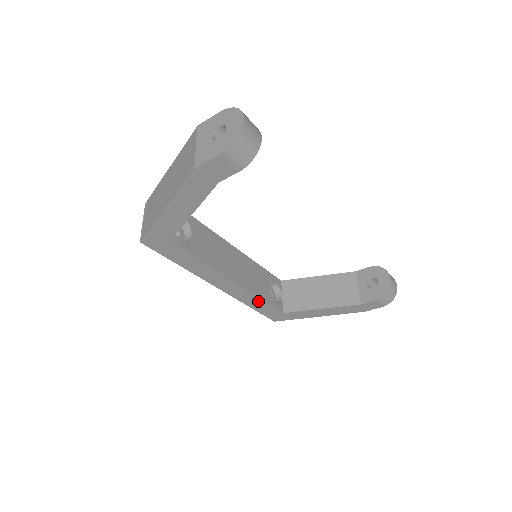
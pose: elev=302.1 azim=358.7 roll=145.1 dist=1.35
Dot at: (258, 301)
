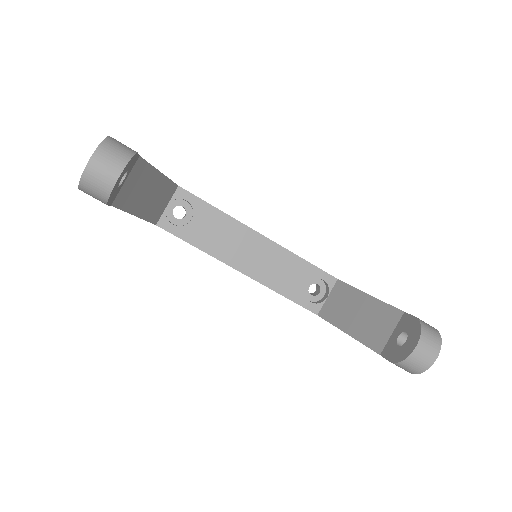
Dot at: (281, 294)
